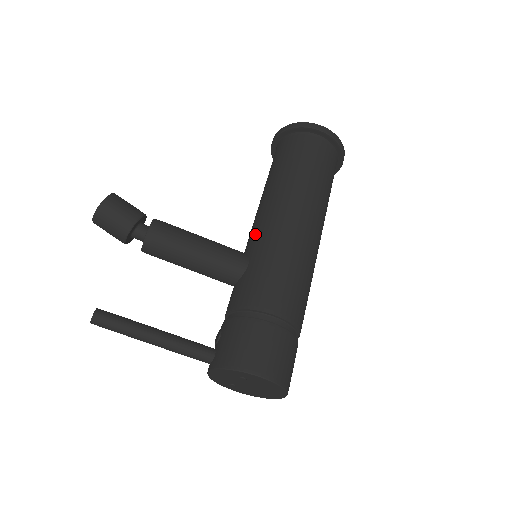
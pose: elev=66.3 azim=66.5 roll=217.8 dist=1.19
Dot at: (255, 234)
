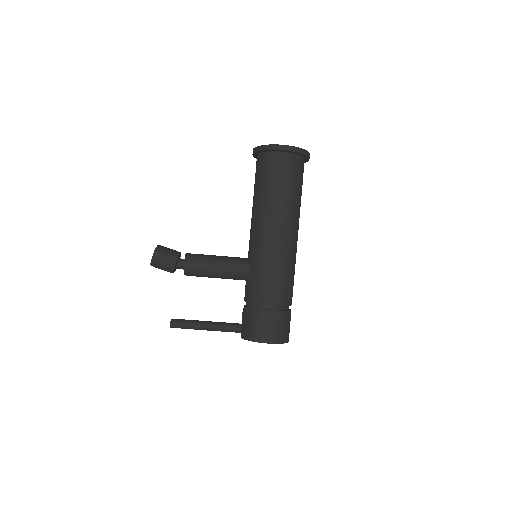
Dot at: (251, 245)
